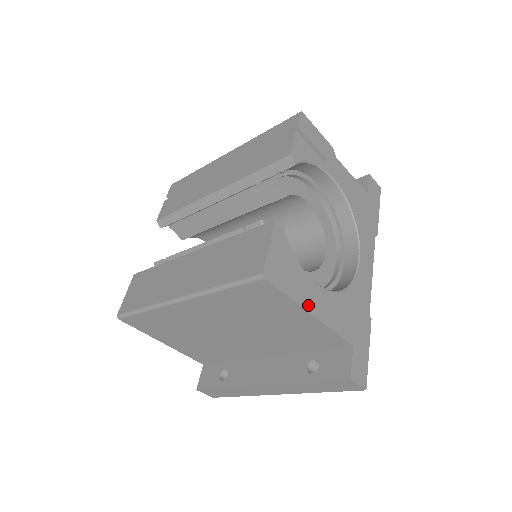
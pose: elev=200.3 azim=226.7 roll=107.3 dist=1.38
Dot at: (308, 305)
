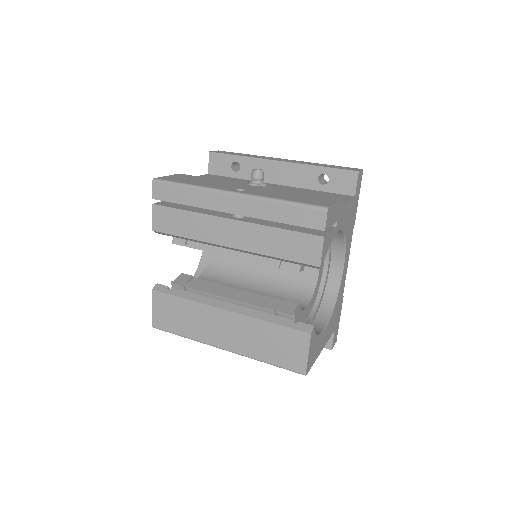
Dot at: (320, 350)
